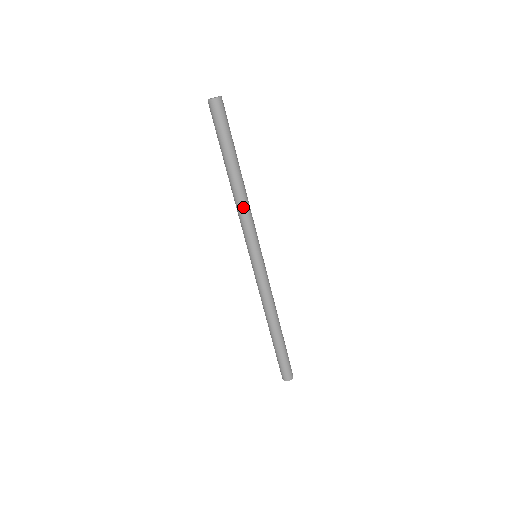
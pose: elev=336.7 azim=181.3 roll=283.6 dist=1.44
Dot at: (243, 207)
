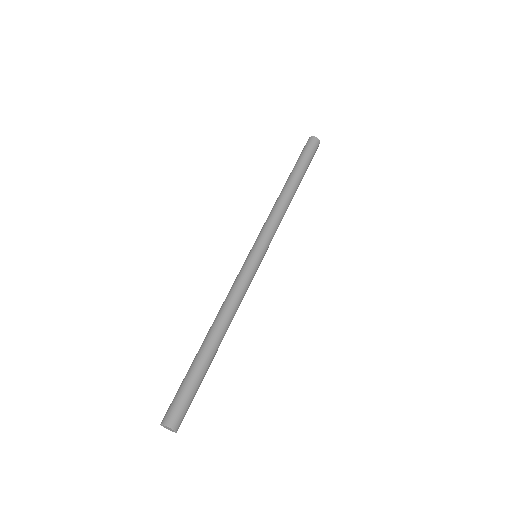
Dot at: (281, 207)
